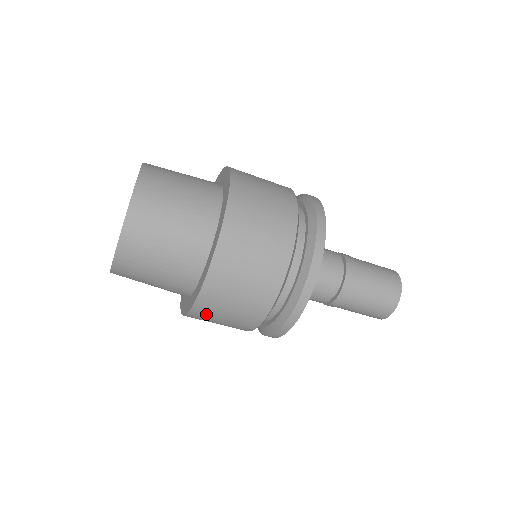
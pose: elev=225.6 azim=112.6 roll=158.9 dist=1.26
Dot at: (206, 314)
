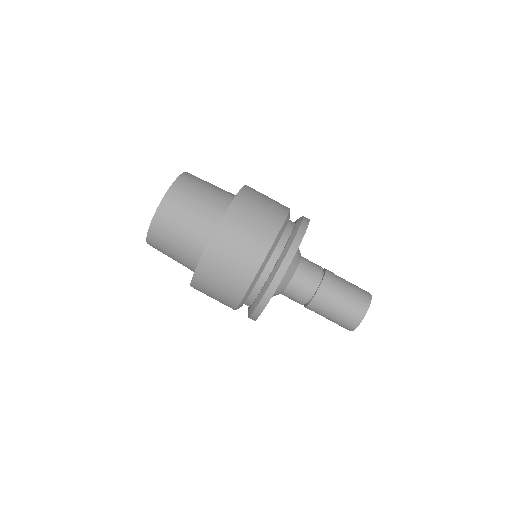
Dot at: (217, 255)
